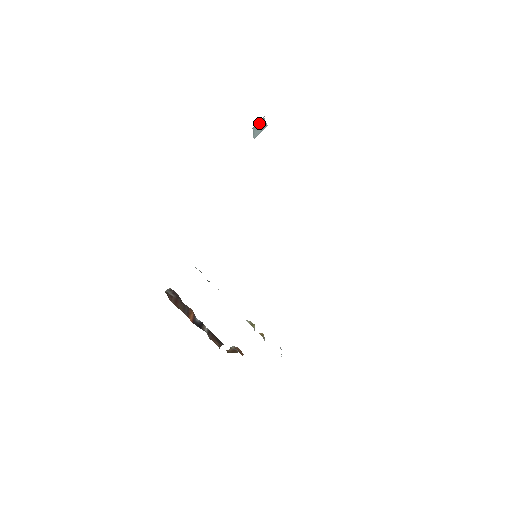
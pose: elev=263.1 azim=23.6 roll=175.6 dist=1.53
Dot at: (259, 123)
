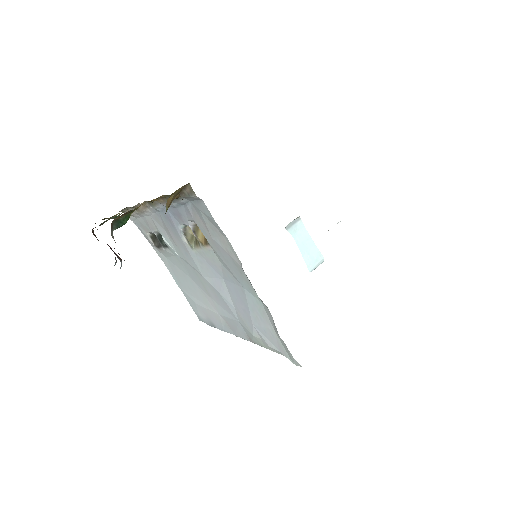
Dot at: (301, 235)
